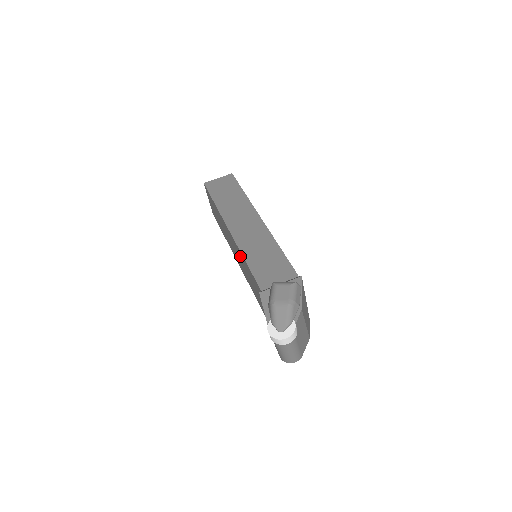
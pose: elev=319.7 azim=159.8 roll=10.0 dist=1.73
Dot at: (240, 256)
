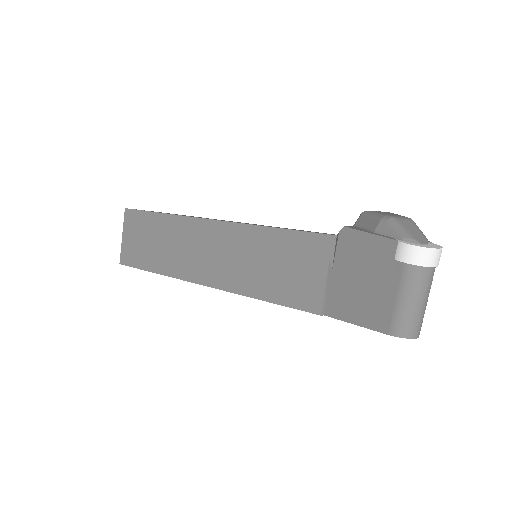
Dot at: (245, 242)
